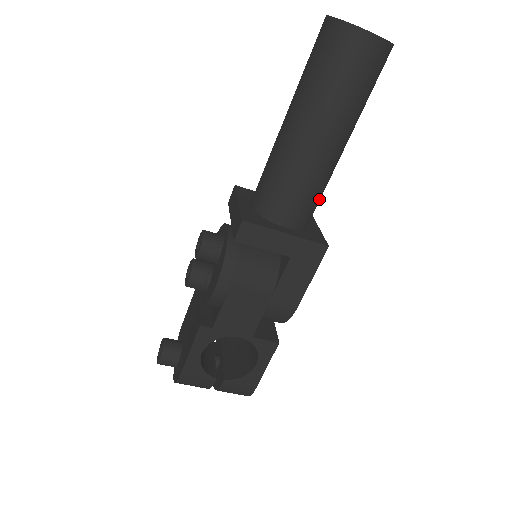
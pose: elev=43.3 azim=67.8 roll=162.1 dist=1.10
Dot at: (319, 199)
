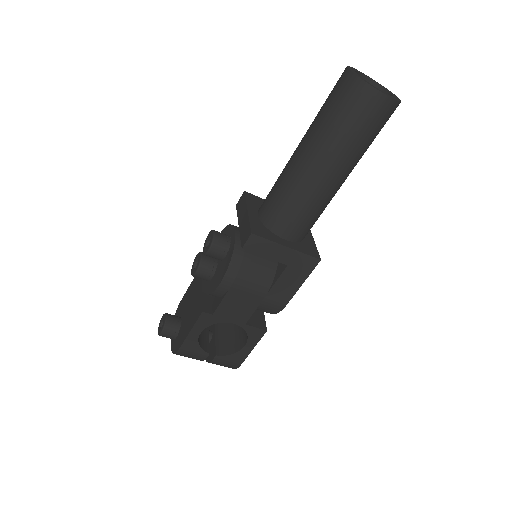
Dot at: occluded
